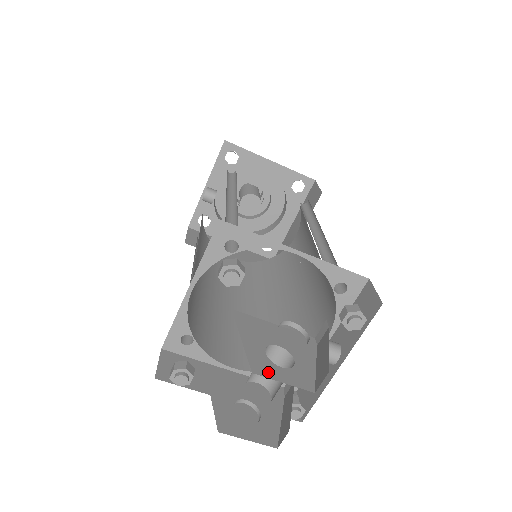
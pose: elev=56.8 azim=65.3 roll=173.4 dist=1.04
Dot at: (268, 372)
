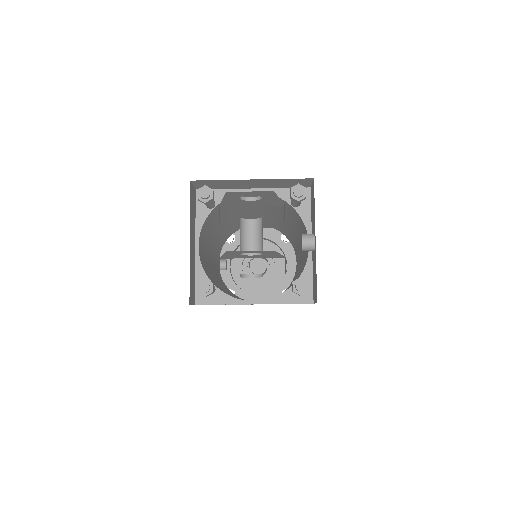
Dot at: occluded
